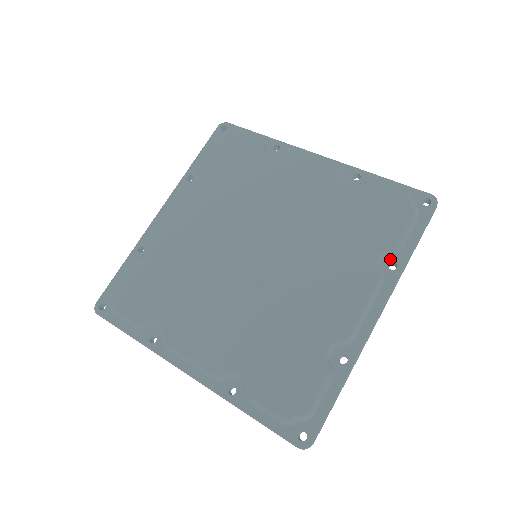
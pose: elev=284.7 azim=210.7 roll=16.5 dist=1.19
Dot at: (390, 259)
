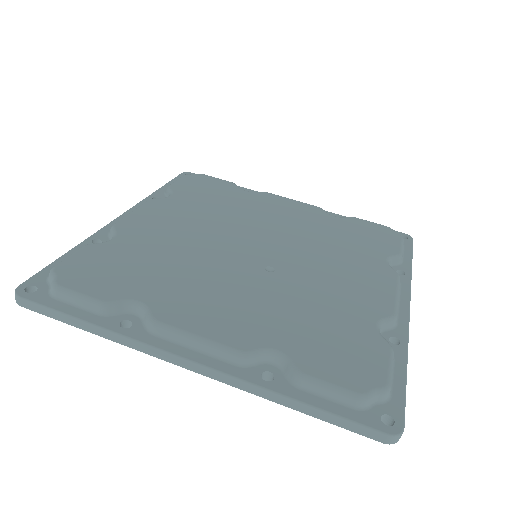
Dot at: (396, 268)
